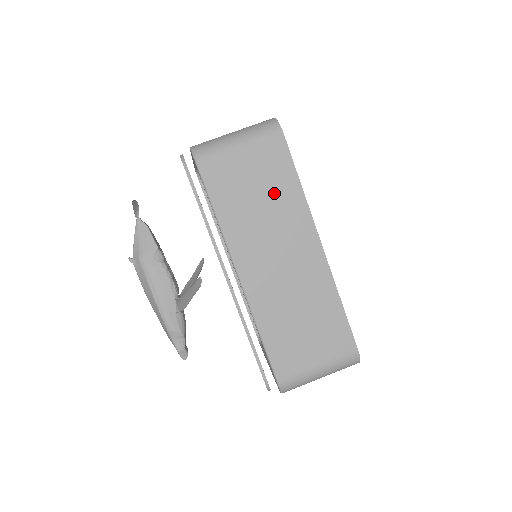
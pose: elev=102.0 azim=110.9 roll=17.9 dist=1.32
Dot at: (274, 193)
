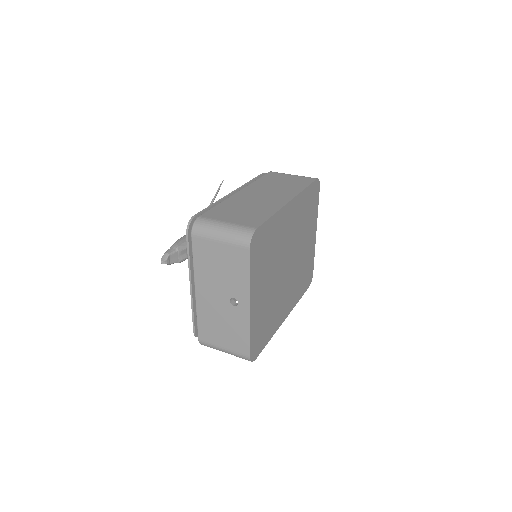
Dot at: (290, 185)
